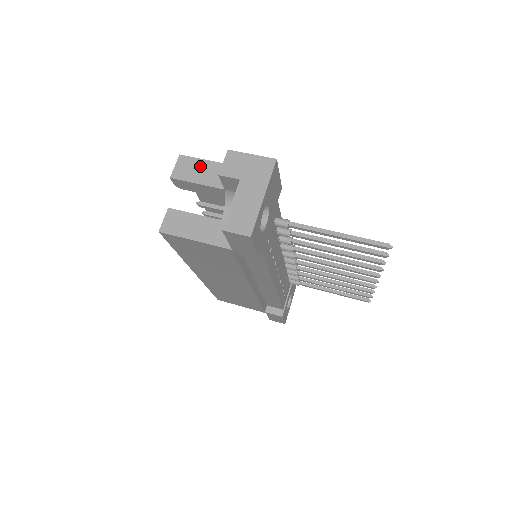
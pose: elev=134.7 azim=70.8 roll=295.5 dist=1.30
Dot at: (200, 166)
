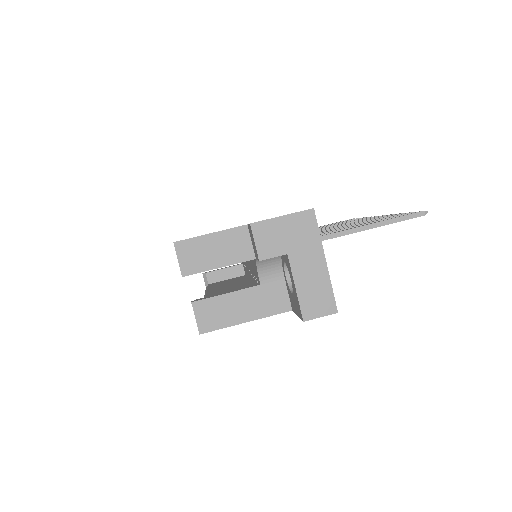
Dot at: (209, 245)
